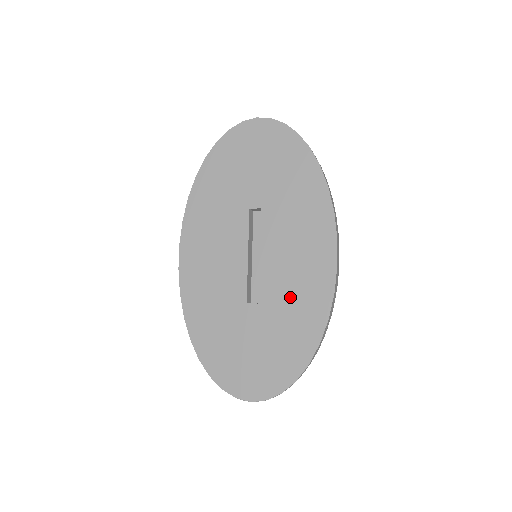
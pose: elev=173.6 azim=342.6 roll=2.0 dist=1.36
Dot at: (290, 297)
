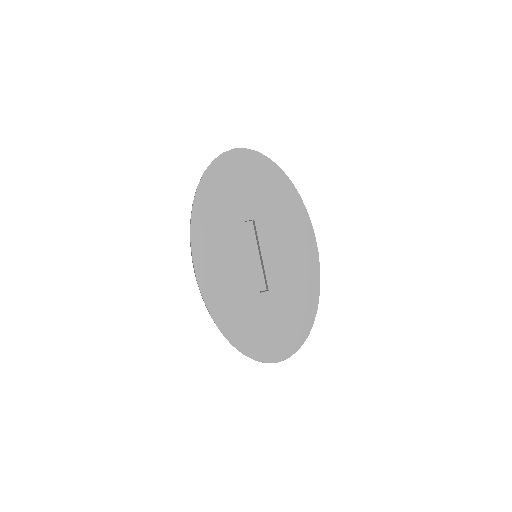
Dot at: (291, 280)
